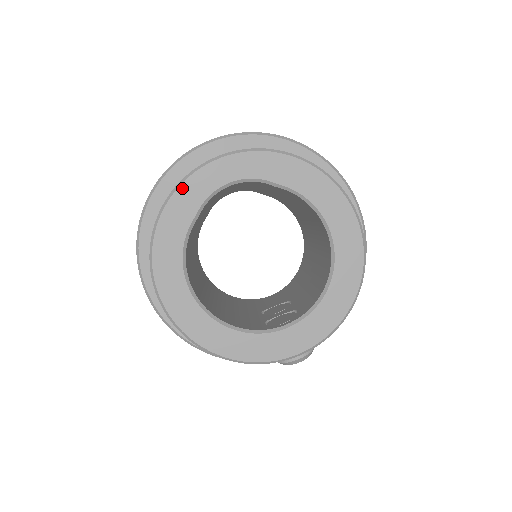
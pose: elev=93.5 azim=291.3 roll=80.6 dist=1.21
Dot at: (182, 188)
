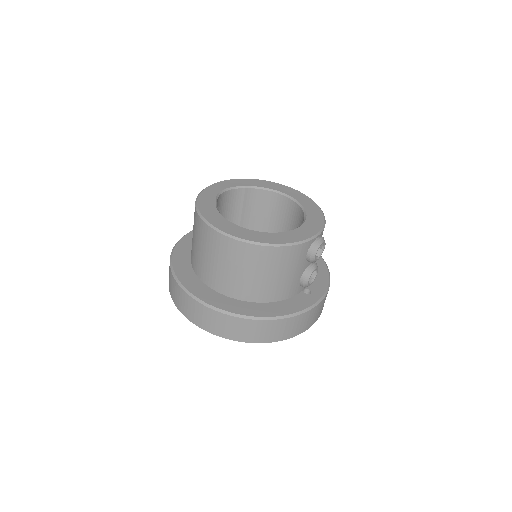
Dot at: (201, 196)
